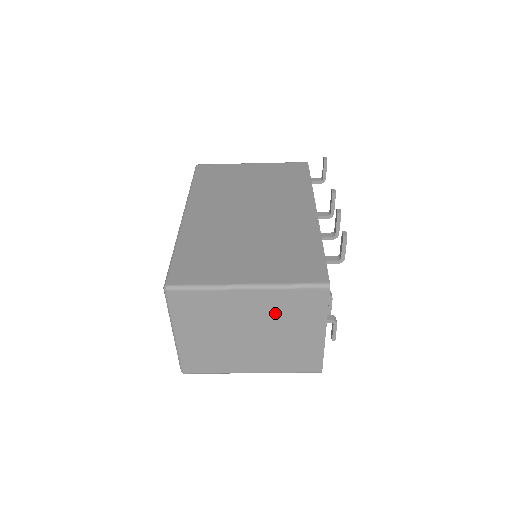
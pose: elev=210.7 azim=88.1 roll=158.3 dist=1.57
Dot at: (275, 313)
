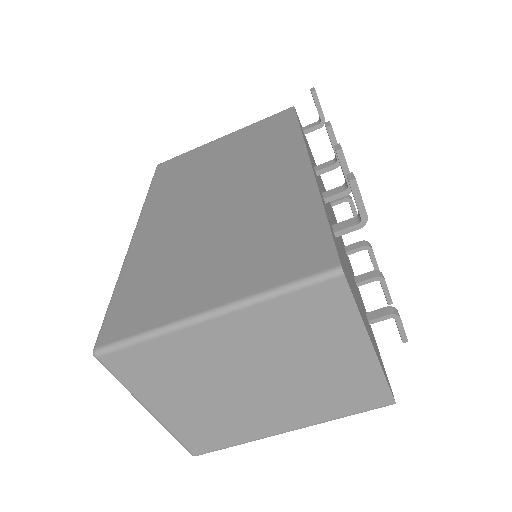
Dot at: (275, 340)
